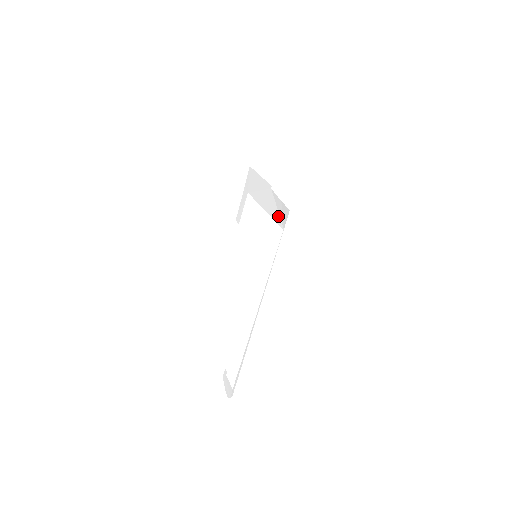
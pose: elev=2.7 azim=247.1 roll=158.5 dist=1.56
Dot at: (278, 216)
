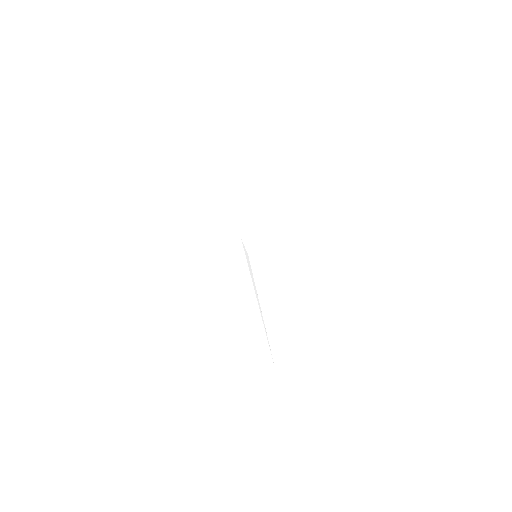
Dot at: occluded
